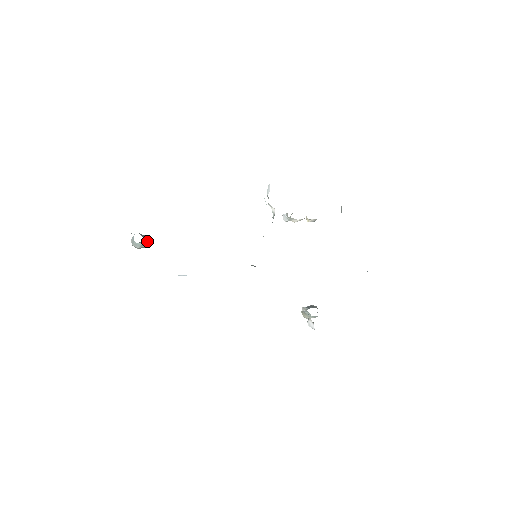
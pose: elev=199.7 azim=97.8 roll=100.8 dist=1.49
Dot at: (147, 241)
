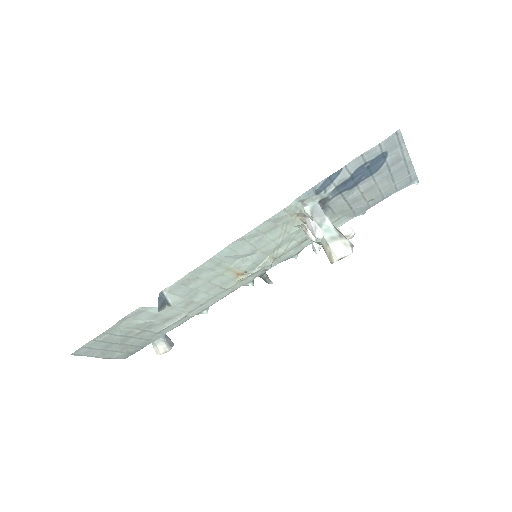
Dot at: (172, 344)
